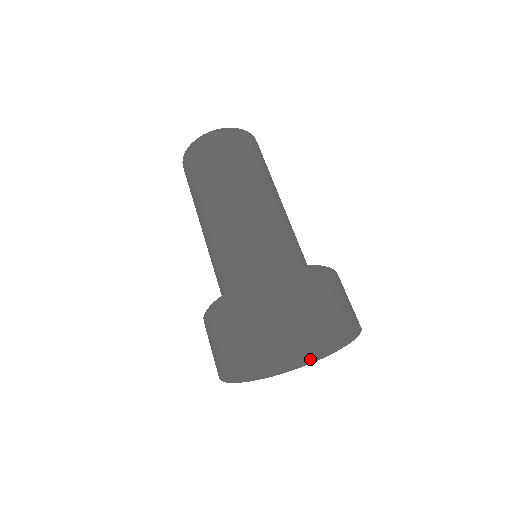
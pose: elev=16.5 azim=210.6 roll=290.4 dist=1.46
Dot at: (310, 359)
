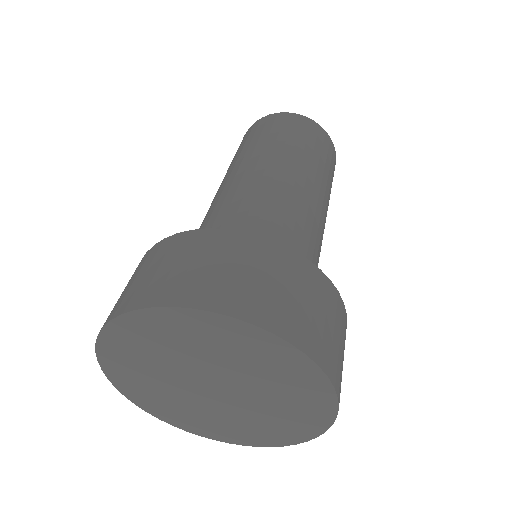
Dot at: (278, 427)
